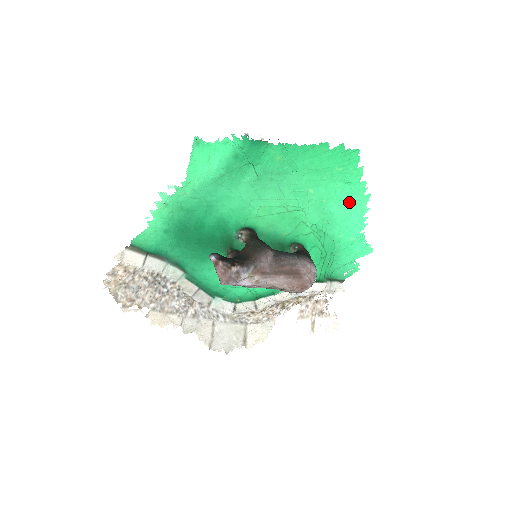
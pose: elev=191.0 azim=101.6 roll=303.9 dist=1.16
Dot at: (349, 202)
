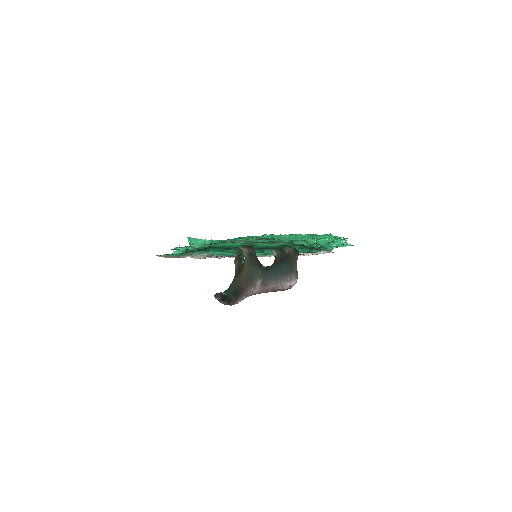
Dot at: (328, 240)
